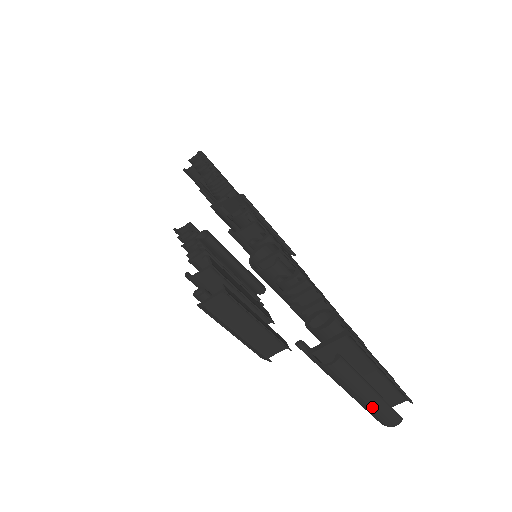
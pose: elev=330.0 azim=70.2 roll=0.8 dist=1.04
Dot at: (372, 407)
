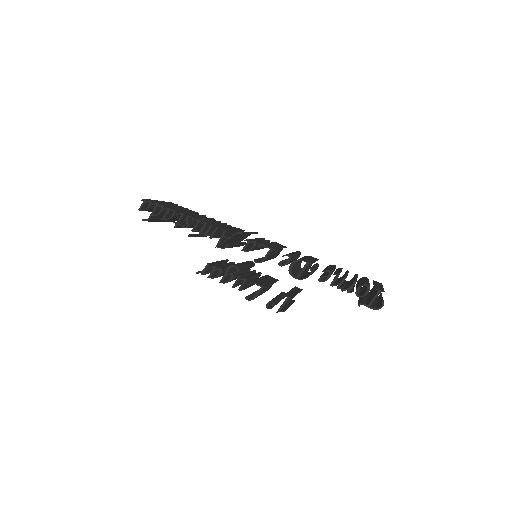
Dot at: occluded
